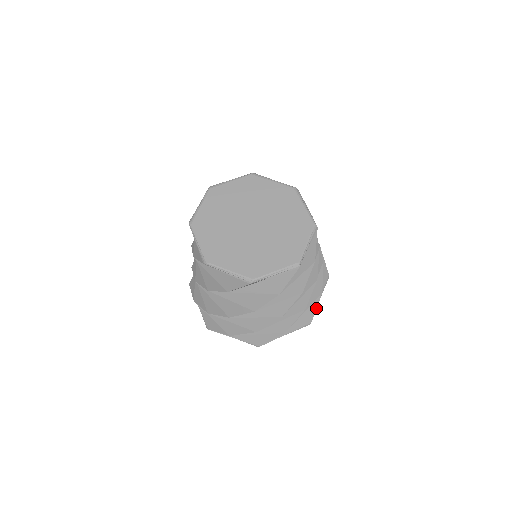
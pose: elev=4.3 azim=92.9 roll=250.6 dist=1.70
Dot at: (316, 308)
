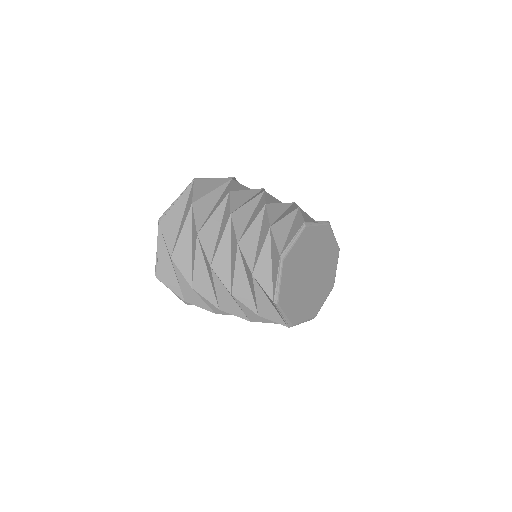
Dot at: occluded
